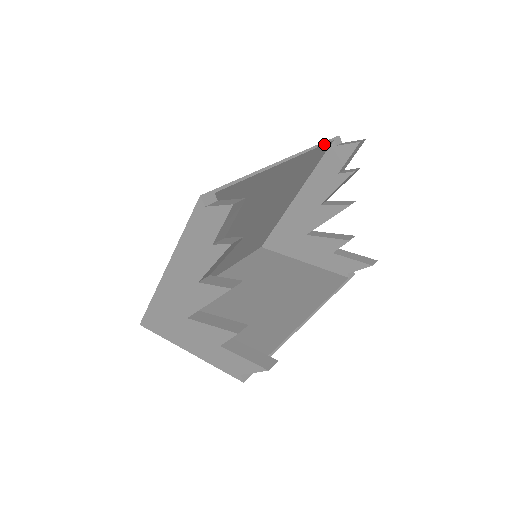
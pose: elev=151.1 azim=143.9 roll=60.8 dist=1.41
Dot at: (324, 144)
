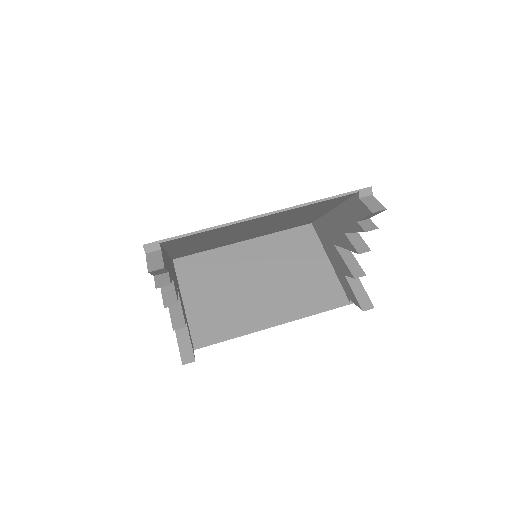
Dot at: (338, 197)
